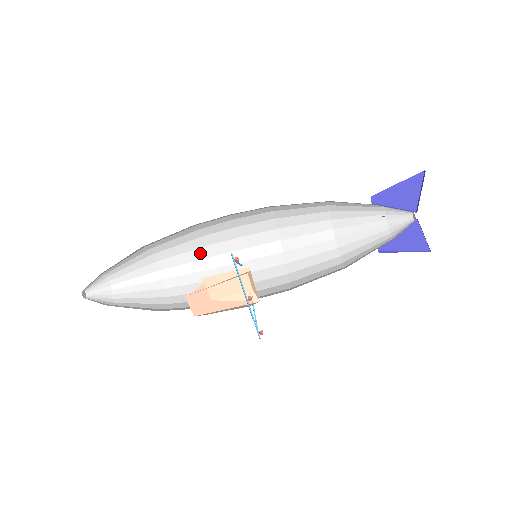
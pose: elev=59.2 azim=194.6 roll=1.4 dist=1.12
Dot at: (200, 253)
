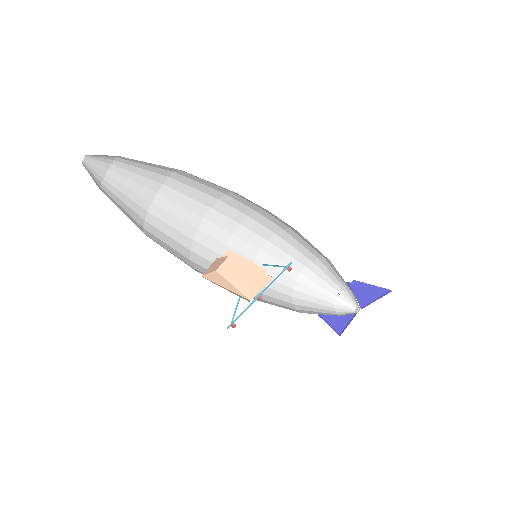
Dot at: (199, 208)
